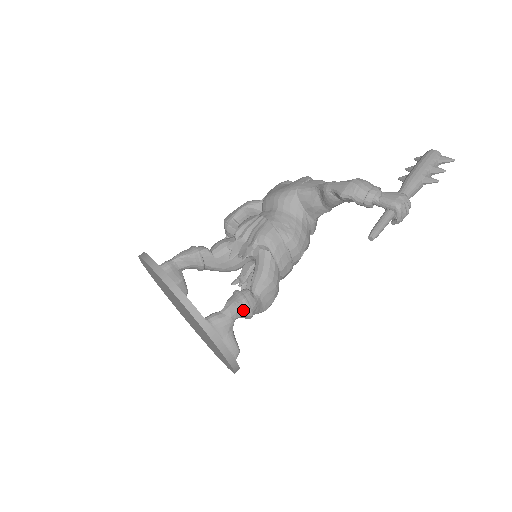
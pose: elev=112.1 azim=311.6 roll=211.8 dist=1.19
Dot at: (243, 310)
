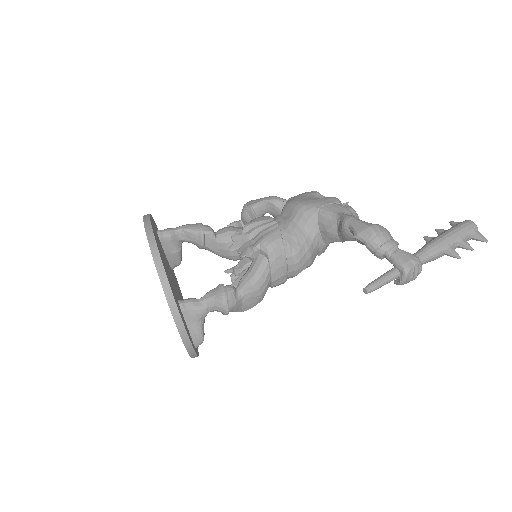
Dot at: (220, 306)
